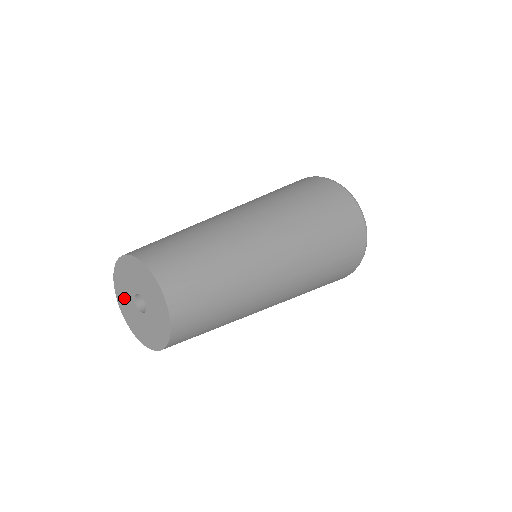
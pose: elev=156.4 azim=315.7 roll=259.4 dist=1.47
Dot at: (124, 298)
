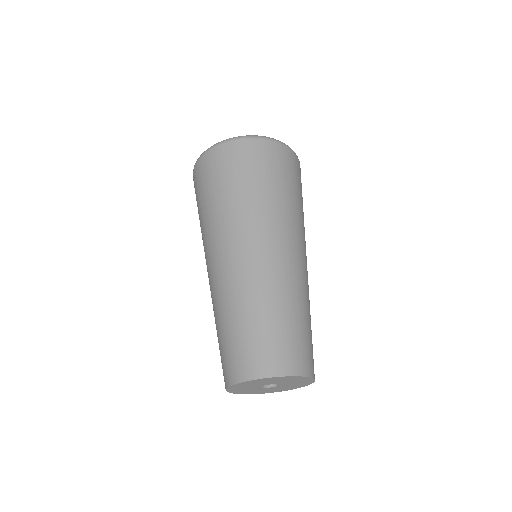
Dot at: (247, 391)
